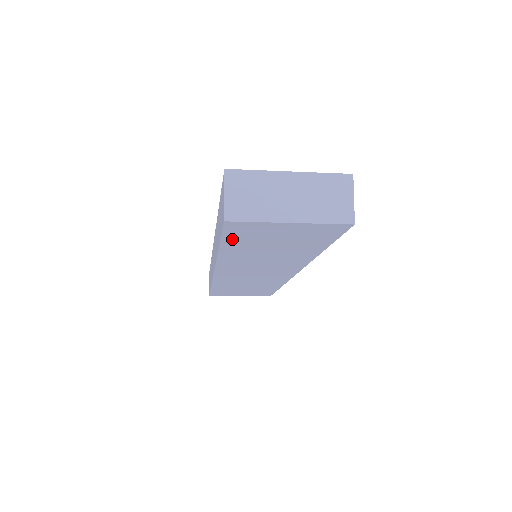
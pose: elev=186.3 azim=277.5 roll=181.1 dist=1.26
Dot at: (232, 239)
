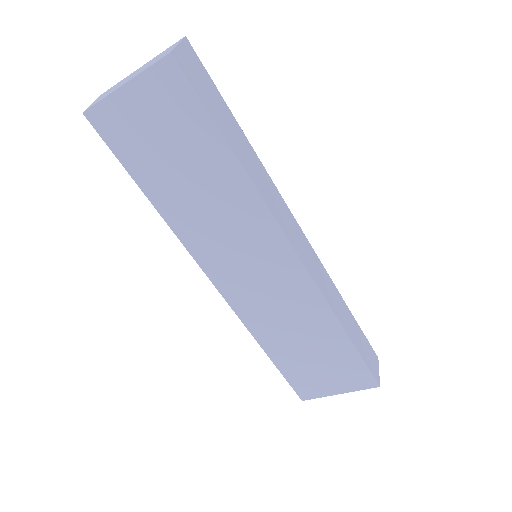
Dot at: (128, 158)
